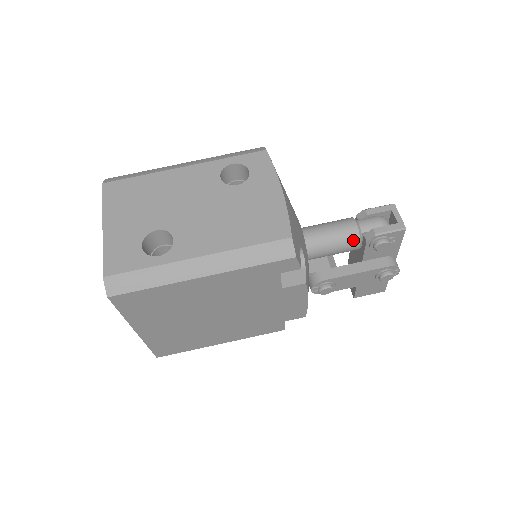
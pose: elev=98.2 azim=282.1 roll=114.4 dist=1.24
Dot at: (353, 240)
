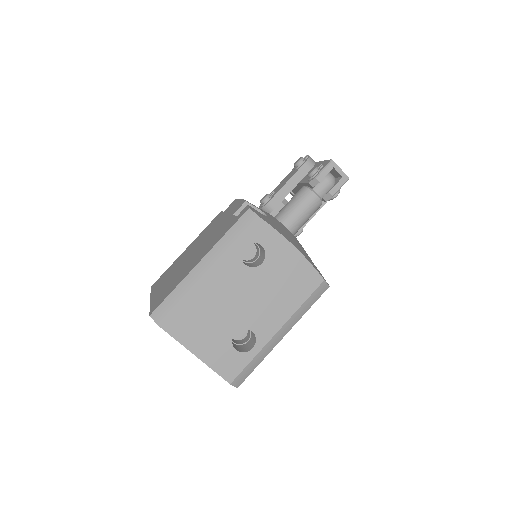
Dot at: (318, 207)
